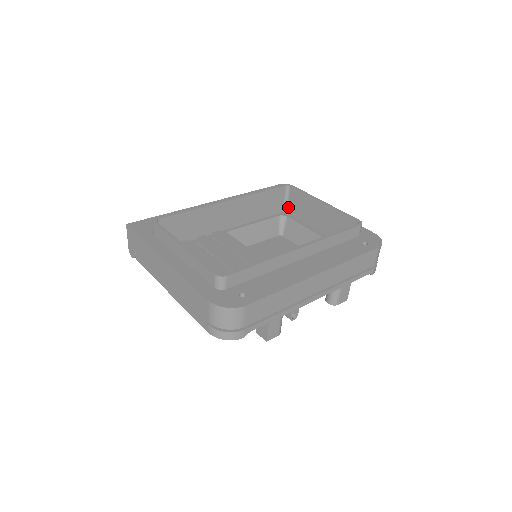
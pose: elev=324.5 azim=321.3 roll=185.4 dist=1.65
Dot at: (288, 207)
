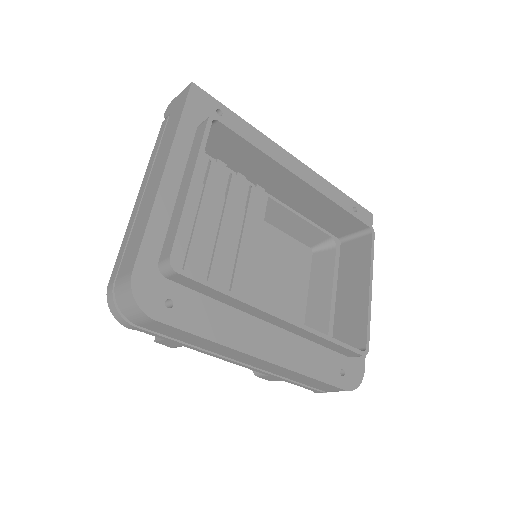
Dot at: (347, 242)
